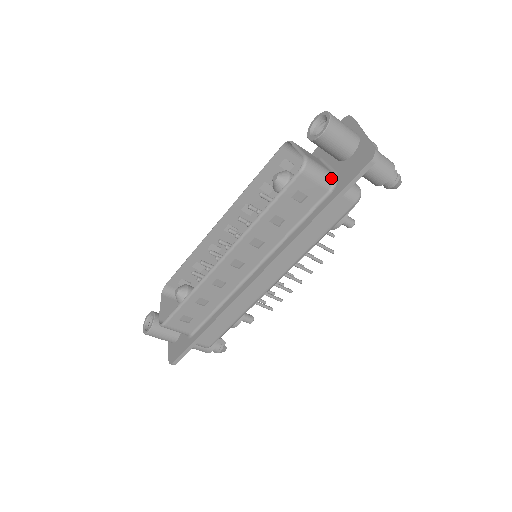
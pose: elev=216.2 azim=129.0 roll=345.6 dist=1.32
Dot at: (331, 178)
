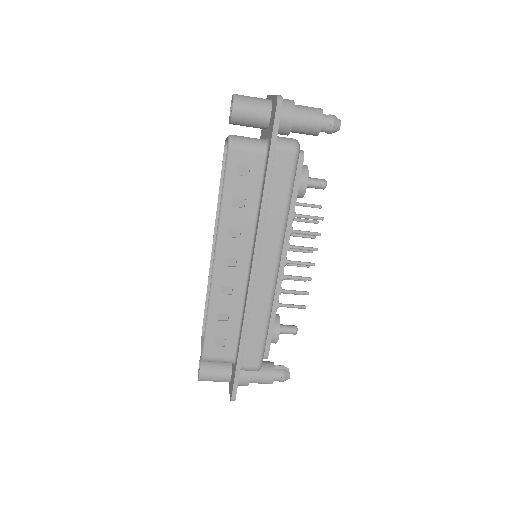
Dot at: (262, 142)
